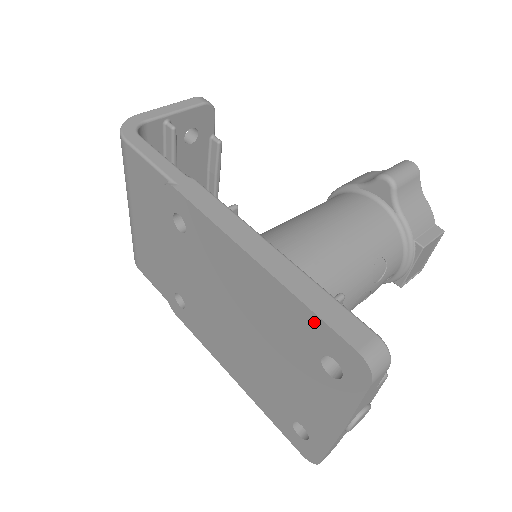
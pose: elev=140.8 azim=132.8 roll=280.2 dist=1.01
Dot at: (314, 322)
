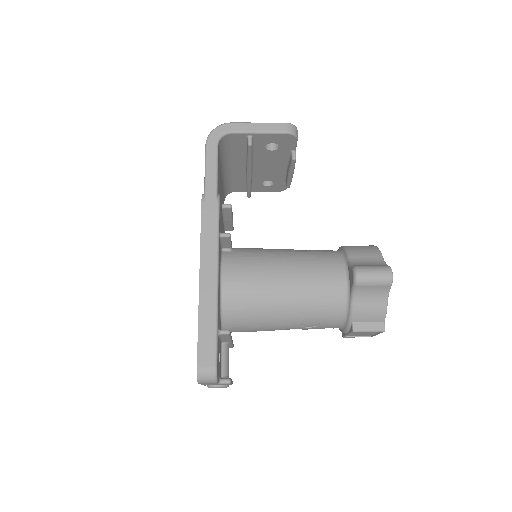
Dot at: (198, 335)
